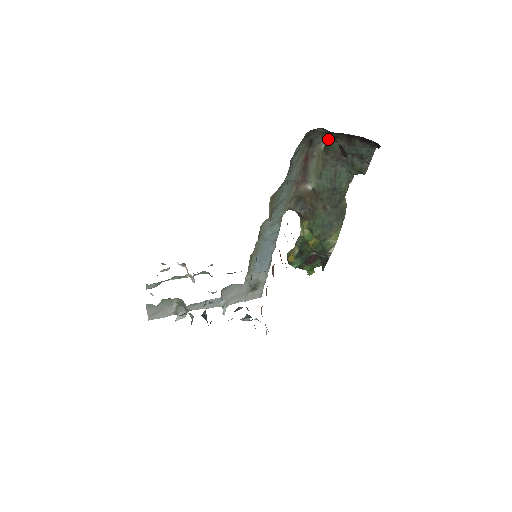
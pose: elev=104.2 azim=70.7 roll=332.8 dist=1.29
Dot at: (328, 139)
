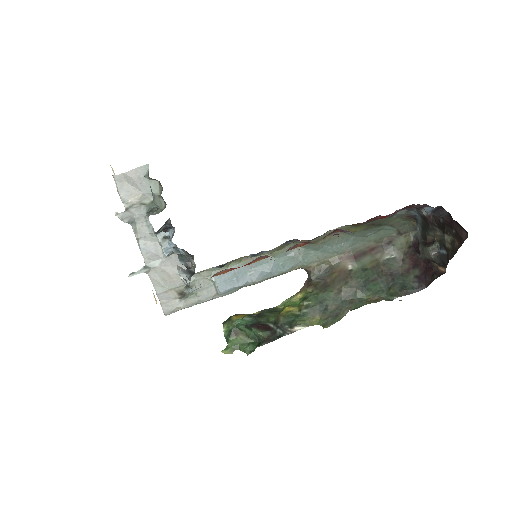
Dot at: (396, 257)
